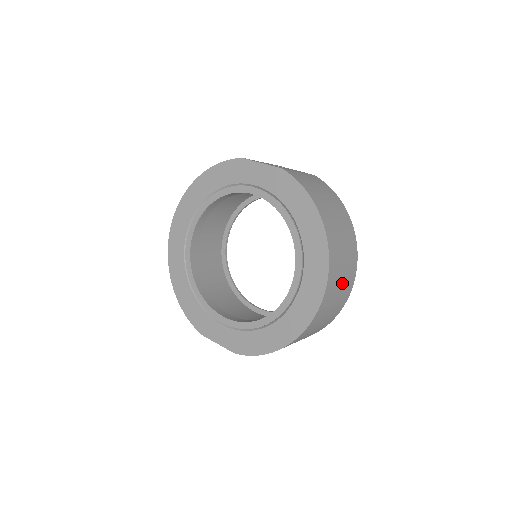
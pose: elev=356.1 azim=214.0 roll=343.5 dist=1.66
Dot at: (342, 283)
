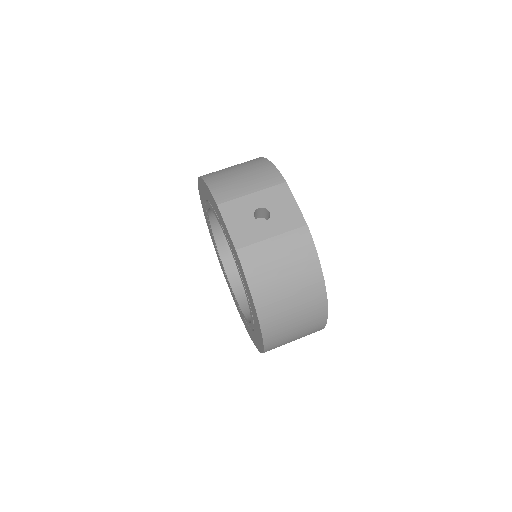
Dot at: (297, 337)
